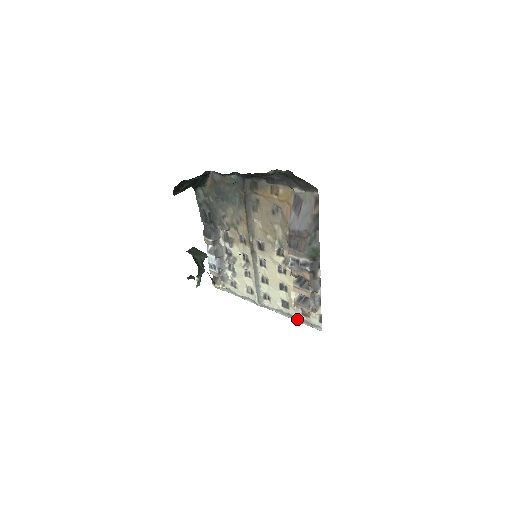
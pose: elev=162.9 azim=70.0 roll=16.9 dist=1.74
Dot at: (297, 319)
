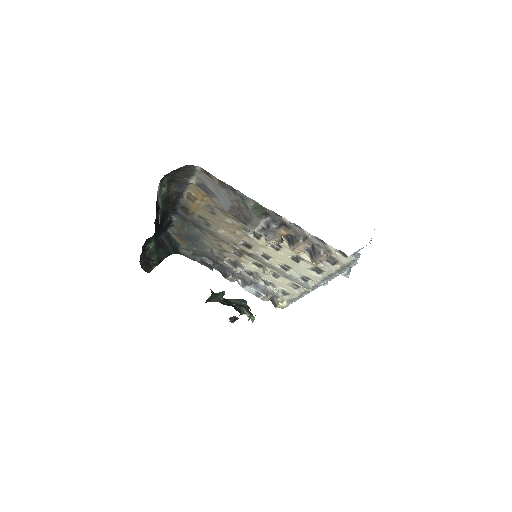
Dot at: (337, 273)
